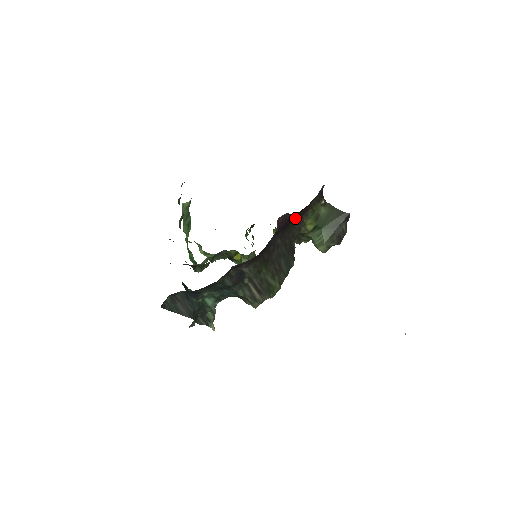
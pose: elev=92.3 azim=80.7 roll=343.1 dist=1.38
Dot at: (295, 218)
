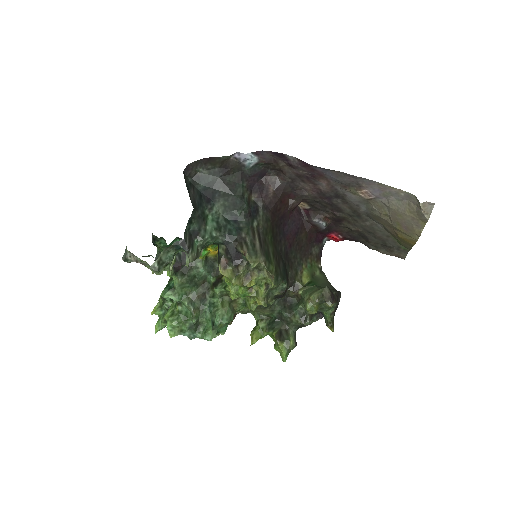
Dot at: (300, 245)
